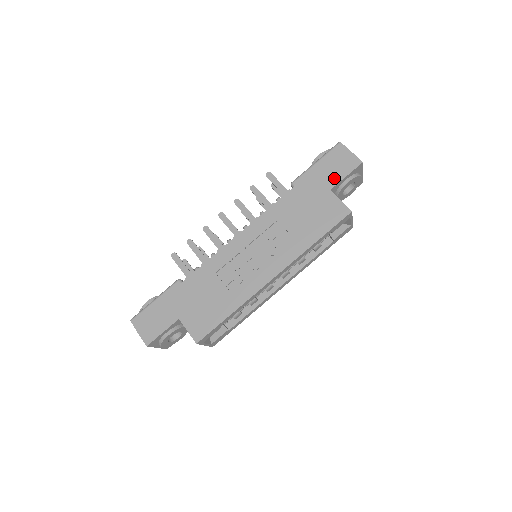
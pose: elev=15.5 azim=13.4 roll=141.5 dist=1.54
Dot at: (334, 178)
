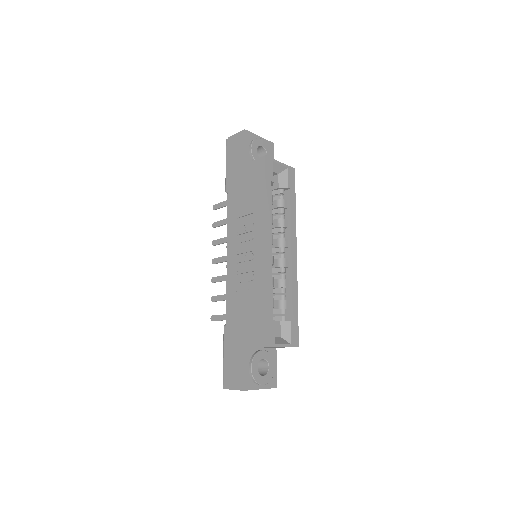
Dot at: (240, 157)
